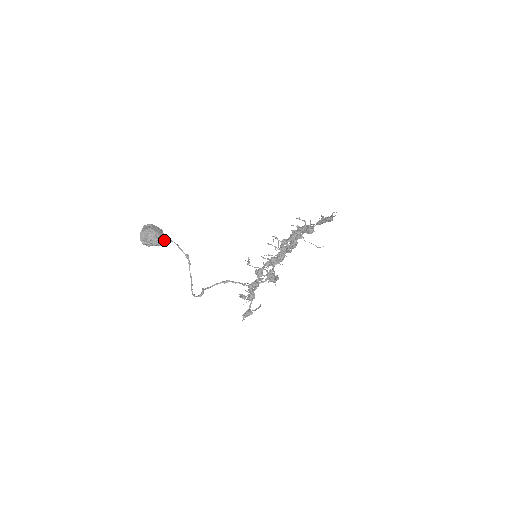
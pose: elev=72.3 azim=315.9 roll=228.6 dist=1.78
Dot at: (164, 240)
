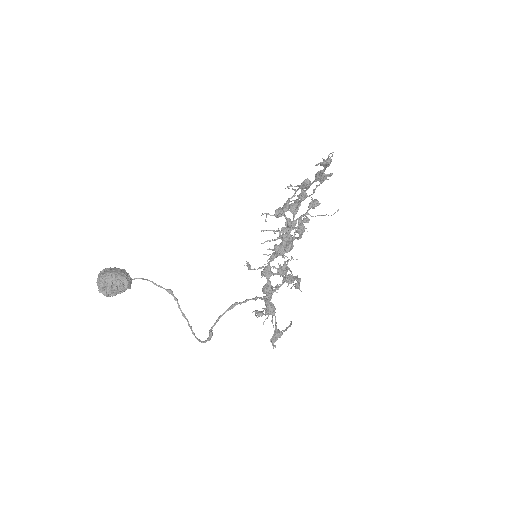
Dot at: (130, 281)
